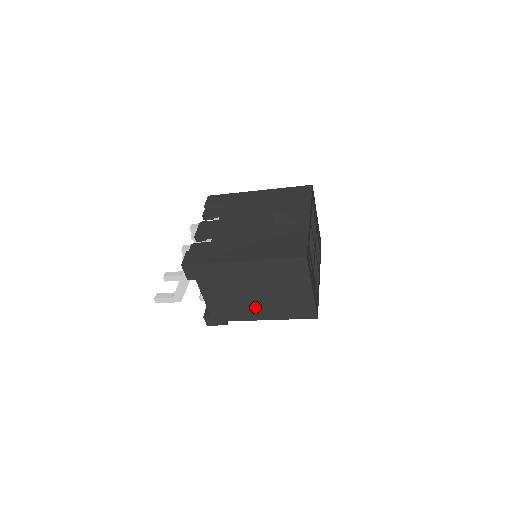
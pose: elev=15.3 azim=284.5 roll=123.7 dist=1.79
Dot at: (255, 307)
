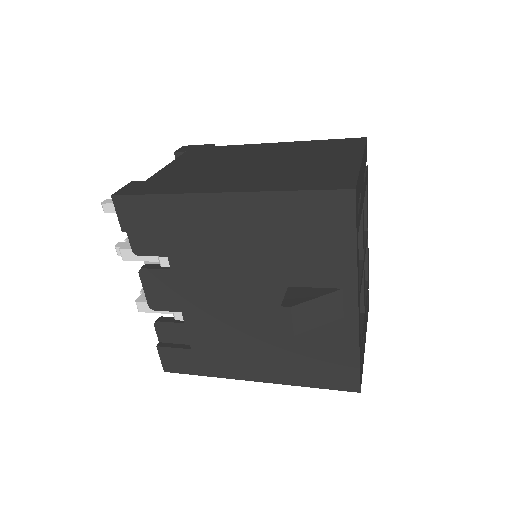
Dot at: occluded
